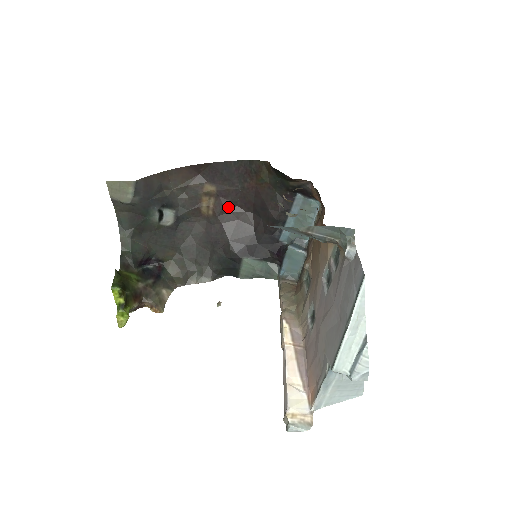
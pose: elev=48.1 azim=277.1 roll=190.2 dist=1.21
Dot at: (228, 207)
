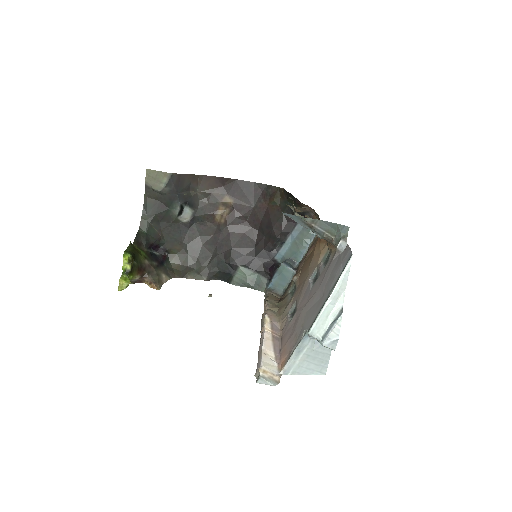
Dot at: (239, 220)
